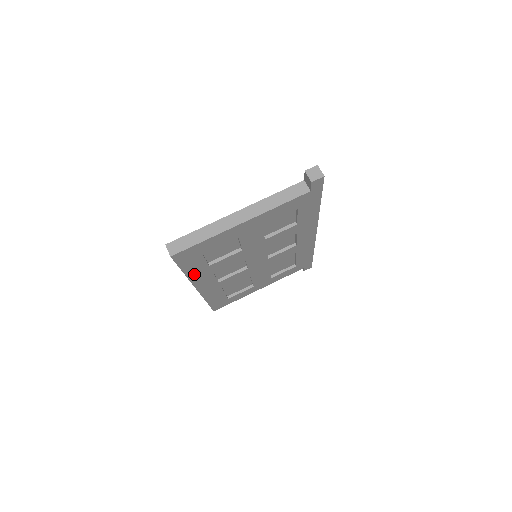
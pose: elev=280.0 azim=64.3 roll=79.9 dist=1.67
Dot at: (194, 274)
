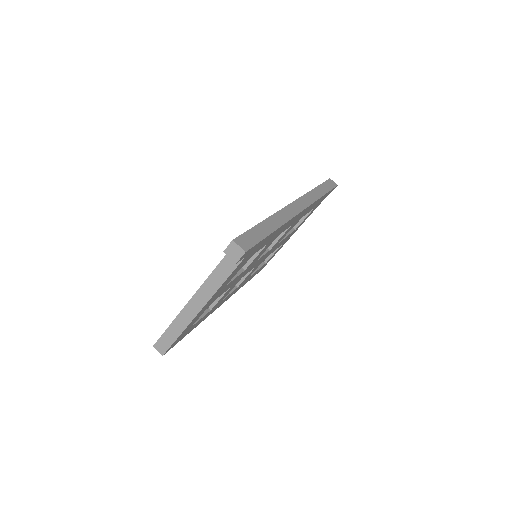
Dot at: (203, 319)
